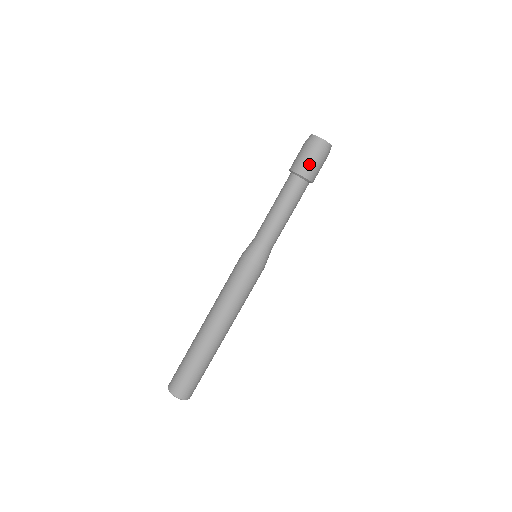
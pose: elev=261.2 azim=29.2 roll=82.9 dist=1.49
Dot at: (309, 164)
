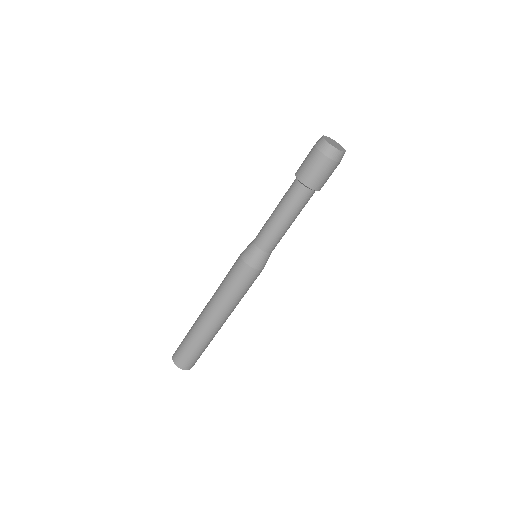
Dot at: (320, 177)
